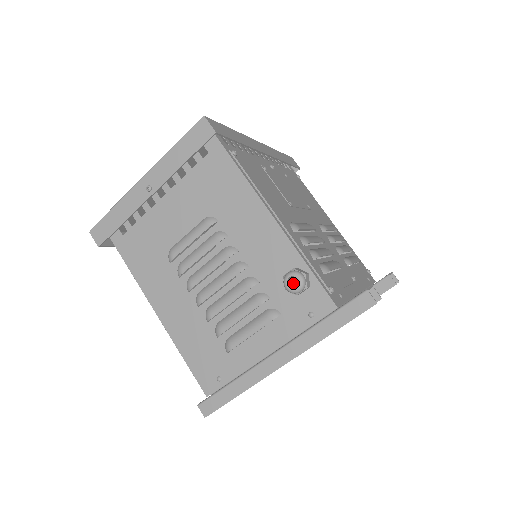
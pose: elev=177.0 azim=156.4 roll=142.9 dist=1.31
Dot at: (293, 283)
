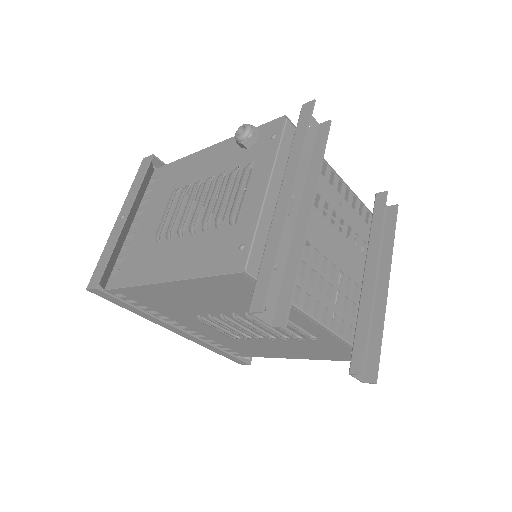
Dot at: (249, 145)
